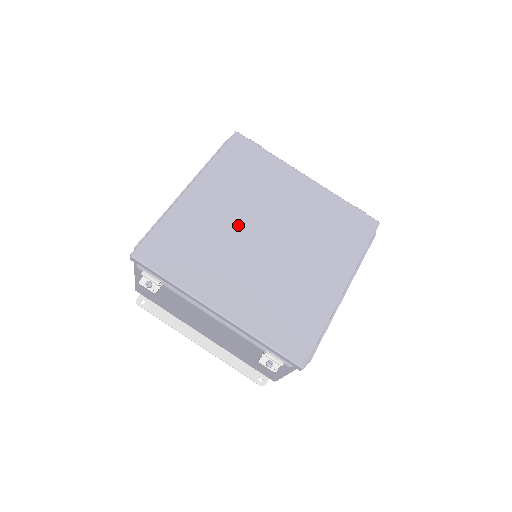
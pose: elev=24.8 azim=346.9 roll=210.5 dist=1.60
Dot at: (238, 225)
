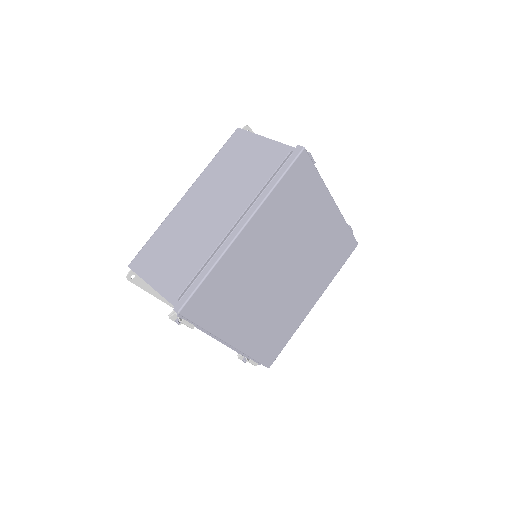
Dot at: (269, 265)
